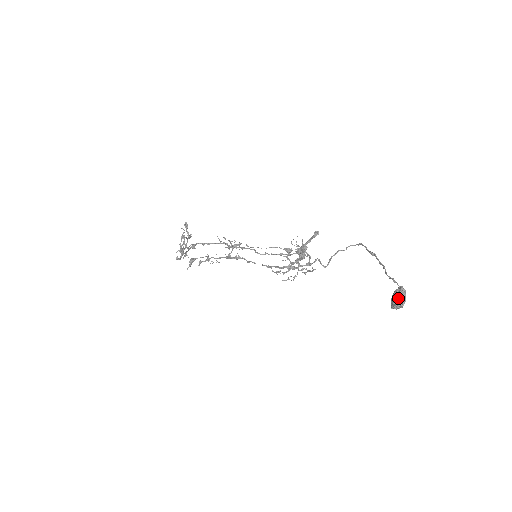
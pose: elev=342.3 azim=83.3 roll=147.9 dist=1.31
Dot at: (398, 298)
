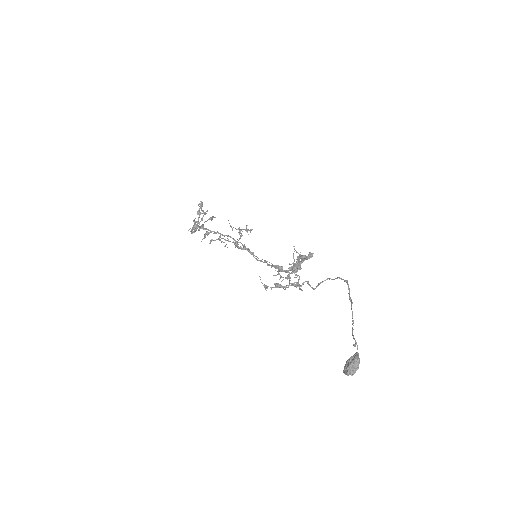
Dot at: (348, 368)
